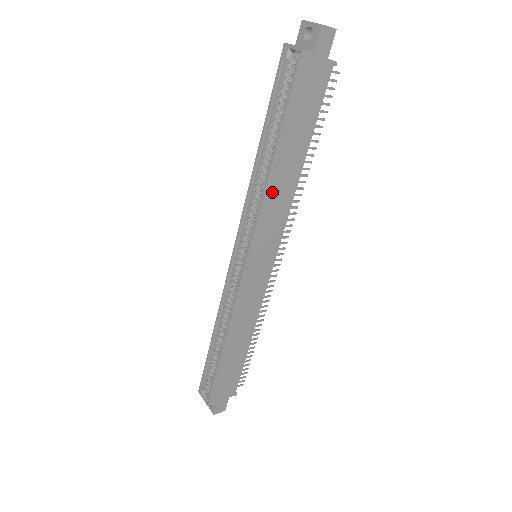
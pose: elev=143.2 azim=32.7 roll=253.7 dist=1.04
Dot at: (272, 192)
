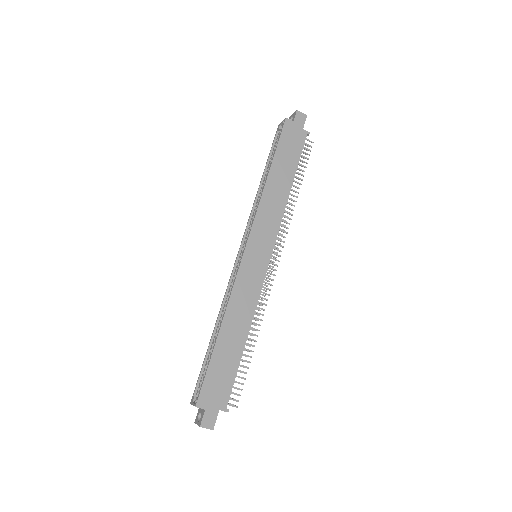
Dot at: (267, 198)
